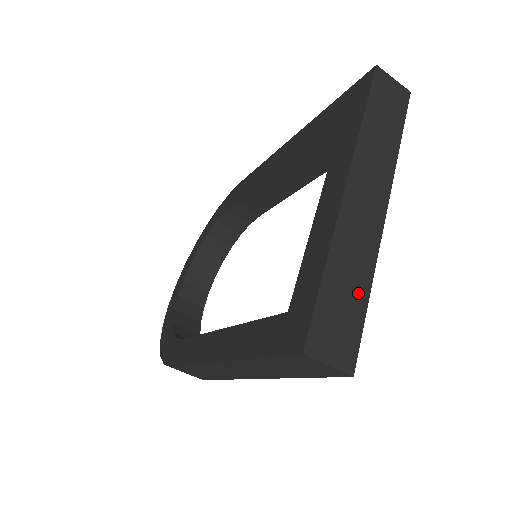
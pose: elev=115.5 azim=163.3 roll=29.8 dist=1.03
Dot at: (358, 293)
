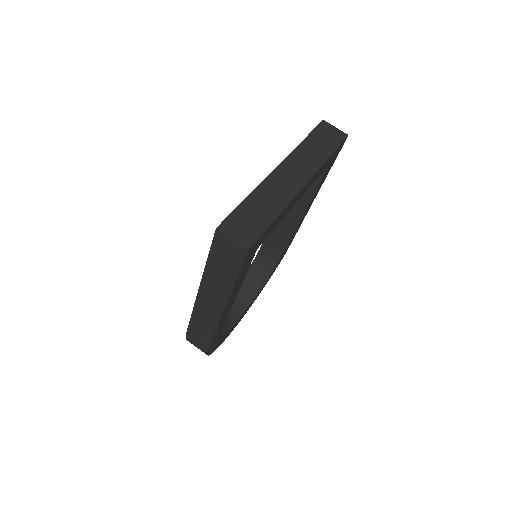
Dot at: (268, 214)
